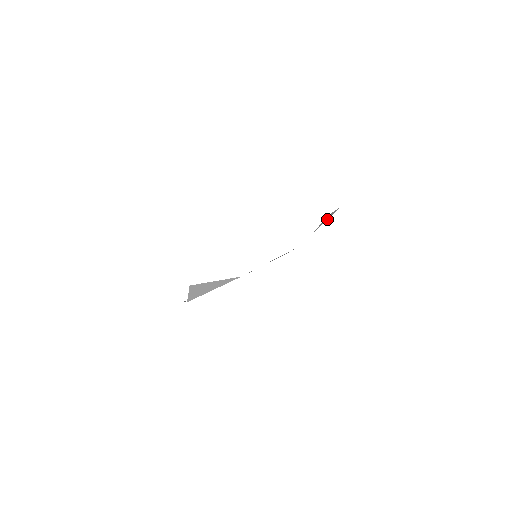
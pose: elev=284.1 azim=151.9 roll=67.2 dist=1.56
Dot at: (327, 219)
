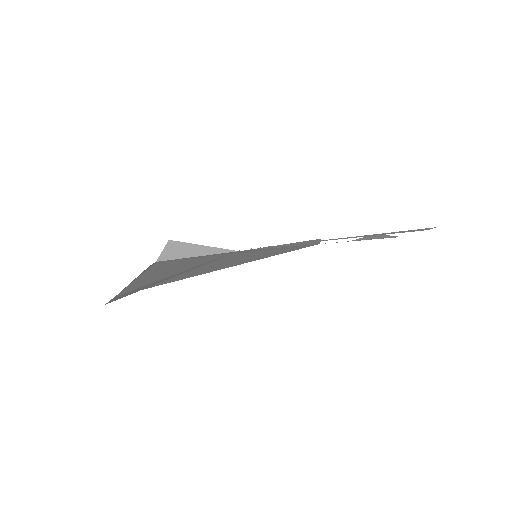
Dot at: (375, 238)
